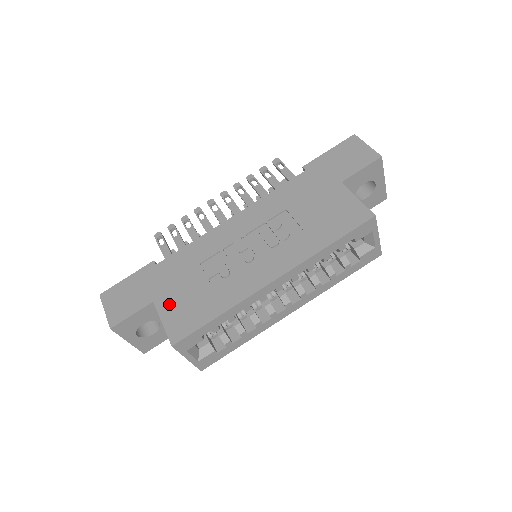
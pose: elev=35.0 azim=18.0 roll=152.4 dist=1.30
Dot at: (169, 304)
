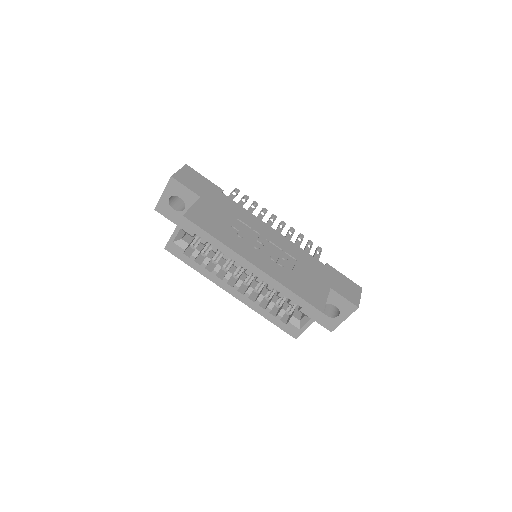
Dot at: (205, 207)
